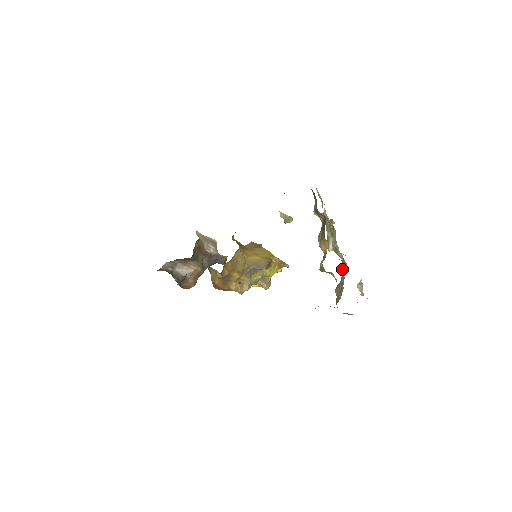
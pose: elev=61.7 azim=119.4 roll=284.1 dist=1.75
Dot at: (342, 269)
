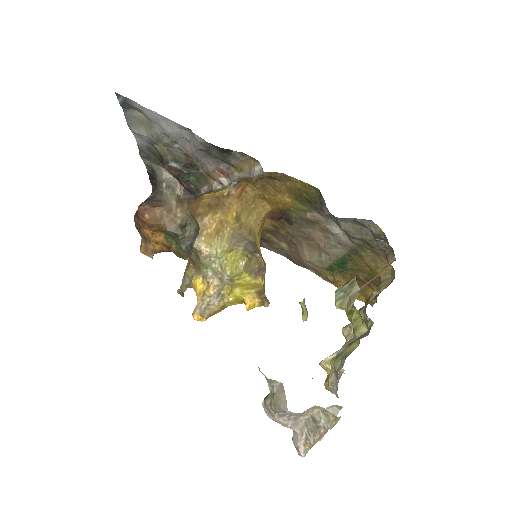
Dot at: occluded
